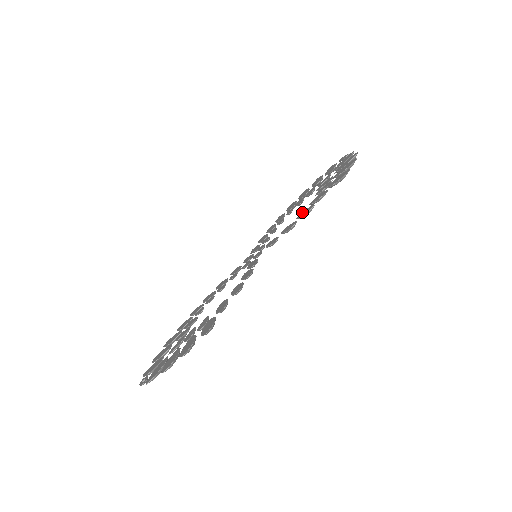
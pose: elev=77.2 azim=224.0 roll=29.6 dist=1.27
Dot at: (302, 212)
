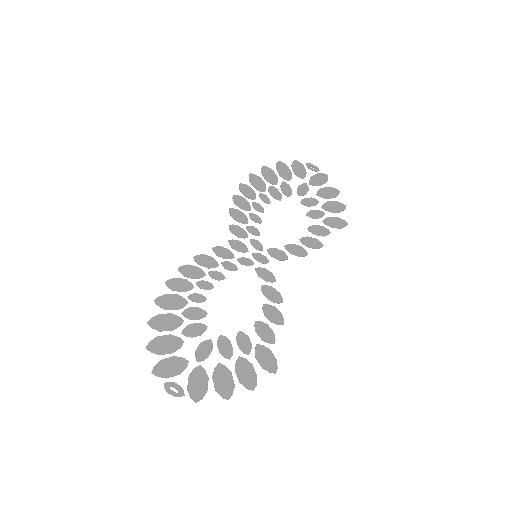
Dot at: (306, 238)
